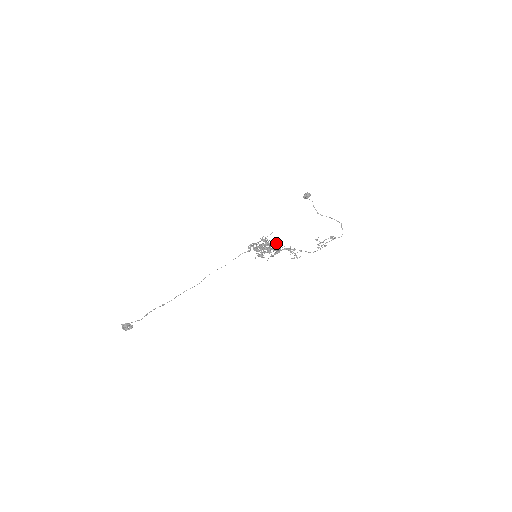
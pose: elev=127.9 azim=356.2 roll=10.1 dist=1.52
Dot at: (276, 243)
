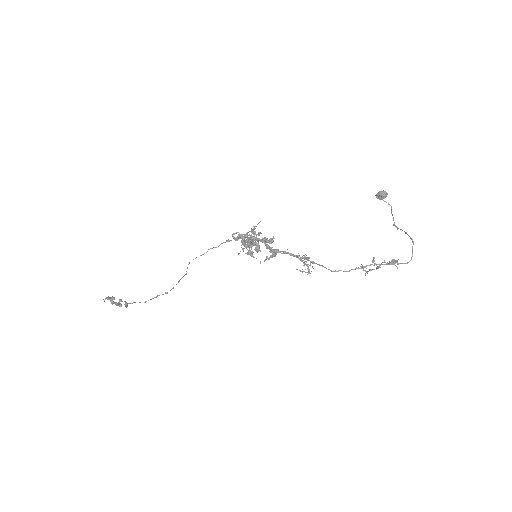
Dot at: (271, 240)
